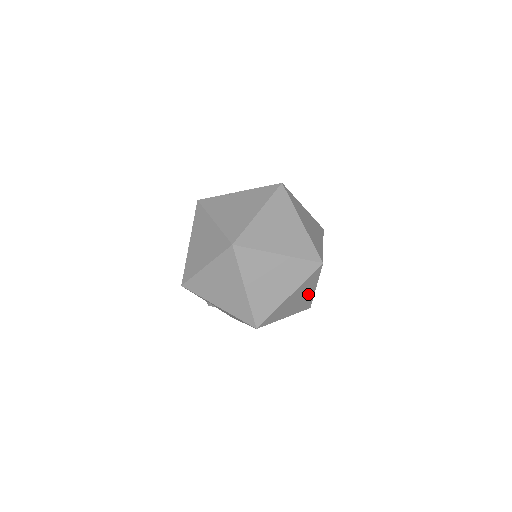
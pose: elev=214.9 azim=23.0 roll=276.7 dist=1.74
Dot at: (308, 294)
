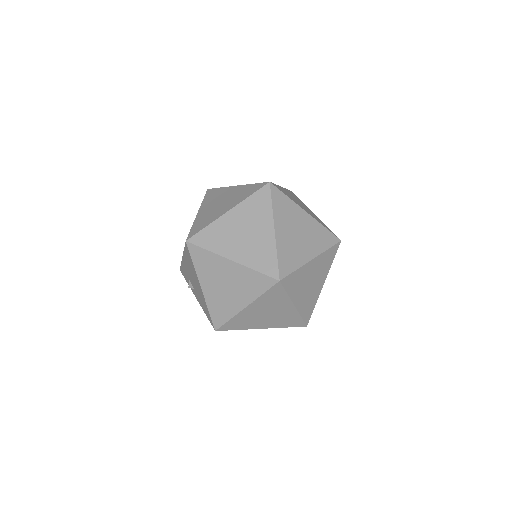
Dot at: (263, 236)
